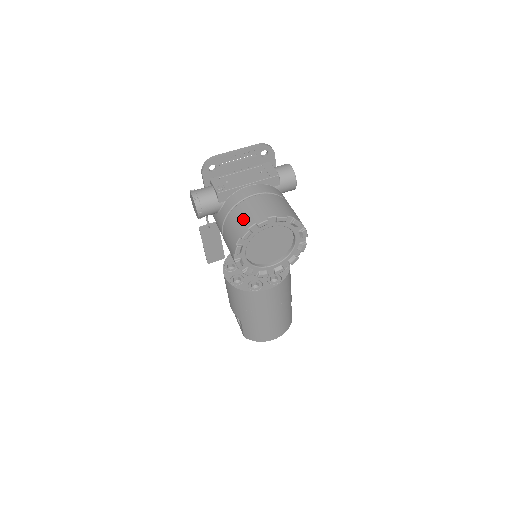
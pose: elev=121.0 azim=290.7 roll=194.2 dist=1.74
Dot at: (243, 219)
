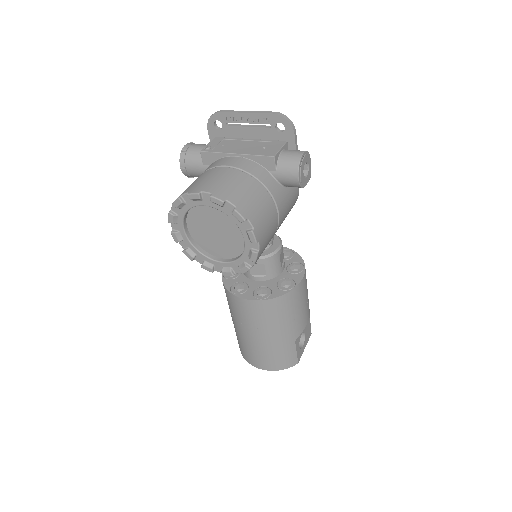
Dot at: (190, 185)
